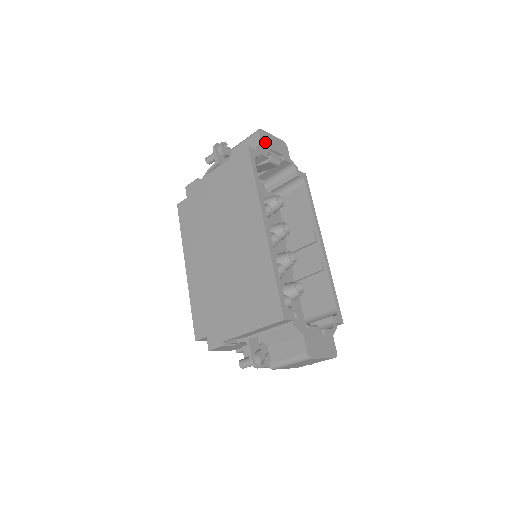
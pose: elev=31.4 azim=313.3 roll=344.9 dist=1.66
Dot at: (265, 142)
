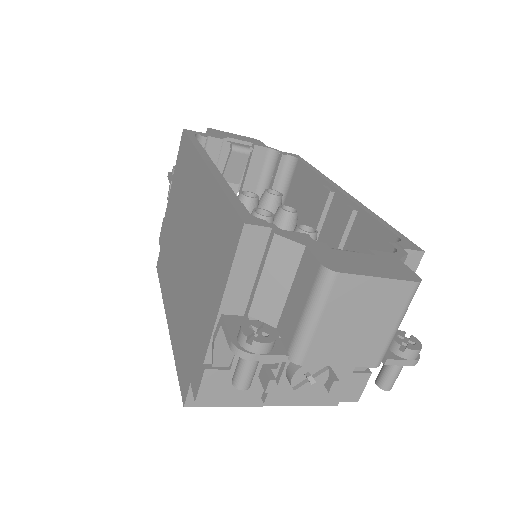
Dot at: (218, 134)
